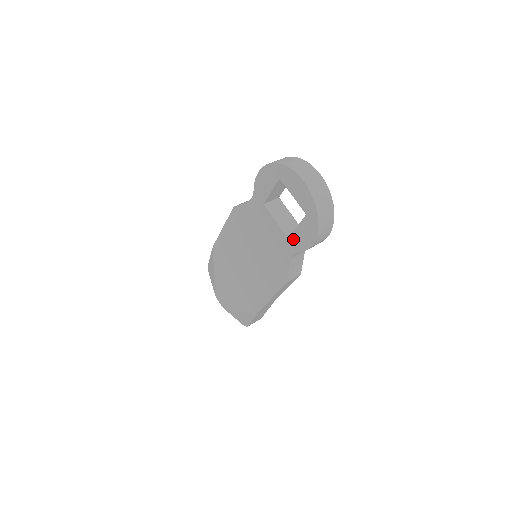
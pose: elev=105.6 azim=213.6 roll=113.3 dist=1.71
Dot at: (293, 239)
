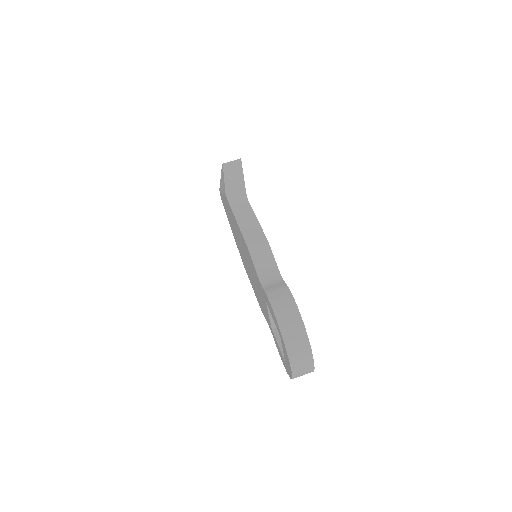
Dot at: (274, 336)
